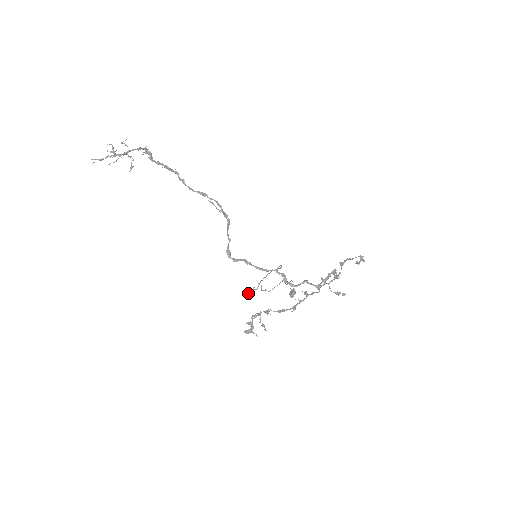
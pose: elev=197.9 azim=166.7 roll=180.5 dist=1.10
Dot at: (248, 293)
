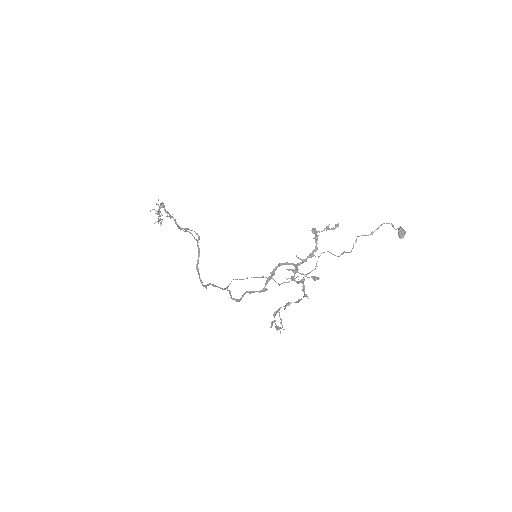
Dot at: occluded
